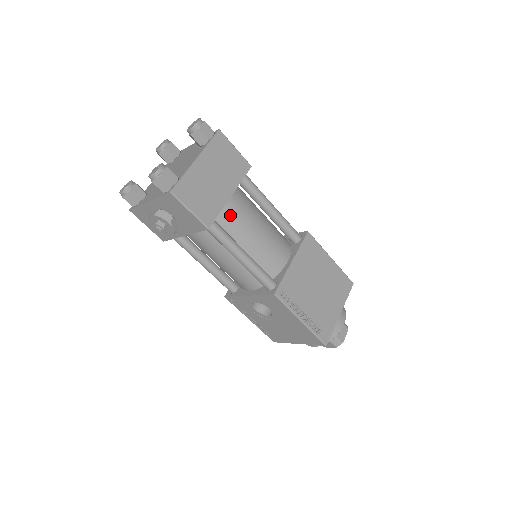
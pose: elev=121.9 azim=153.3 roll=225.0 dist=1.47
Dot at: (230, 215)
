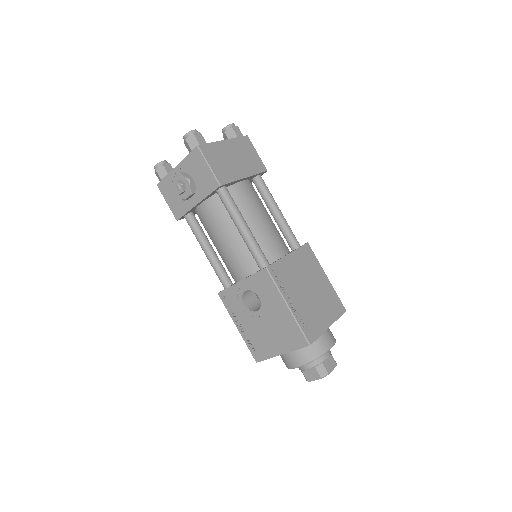
Dot at: (241, 194)
